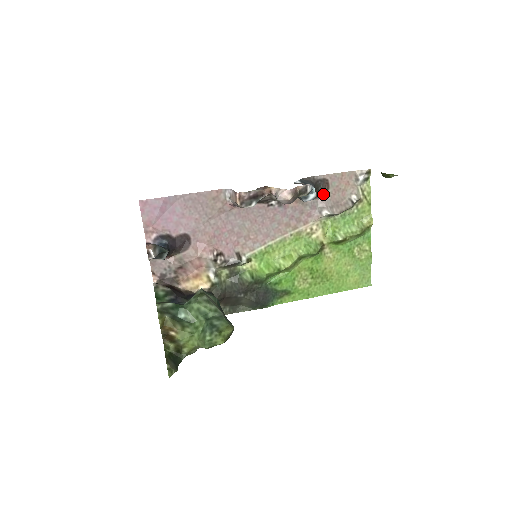
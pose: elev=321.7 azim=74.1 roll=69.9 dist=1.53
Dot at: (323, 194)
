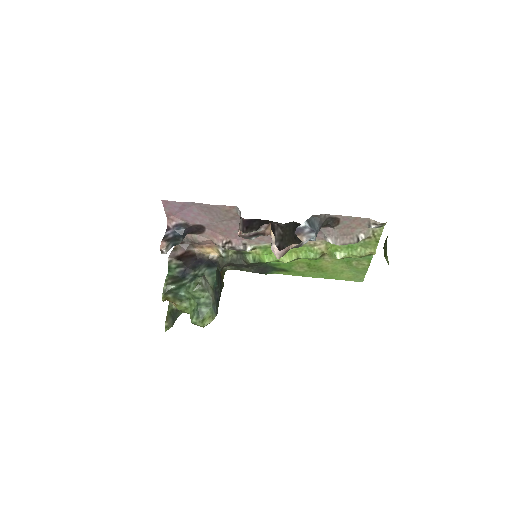
Dot at: (332, 226)
